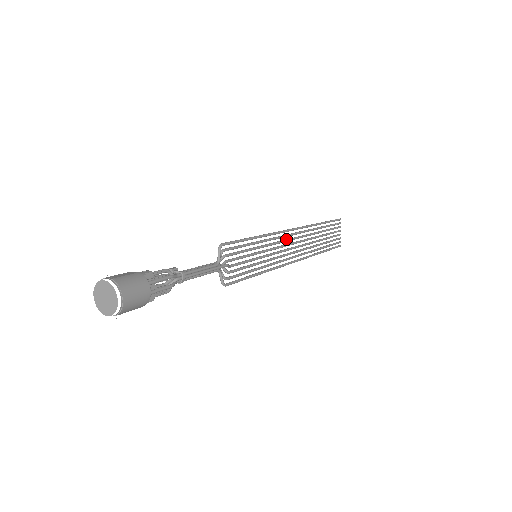
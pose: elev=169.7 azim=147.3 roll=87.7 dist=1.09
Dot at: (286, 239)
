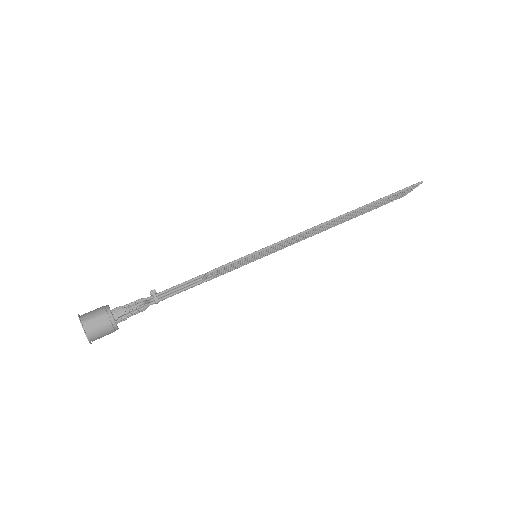
Dot at: (308, 232)
